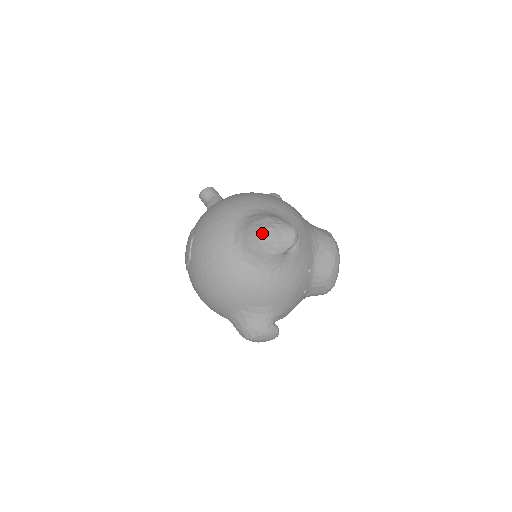
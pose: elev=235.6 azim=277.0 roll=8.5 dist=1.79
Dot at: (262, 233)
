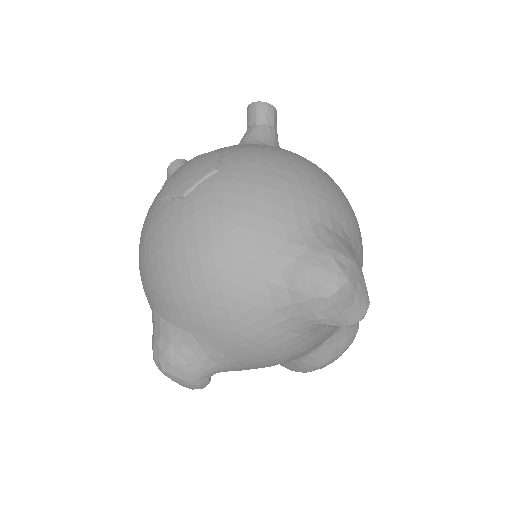
Dot at: (337, 283)
